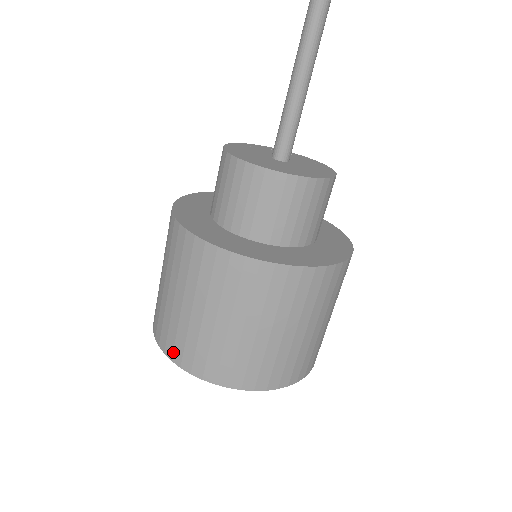
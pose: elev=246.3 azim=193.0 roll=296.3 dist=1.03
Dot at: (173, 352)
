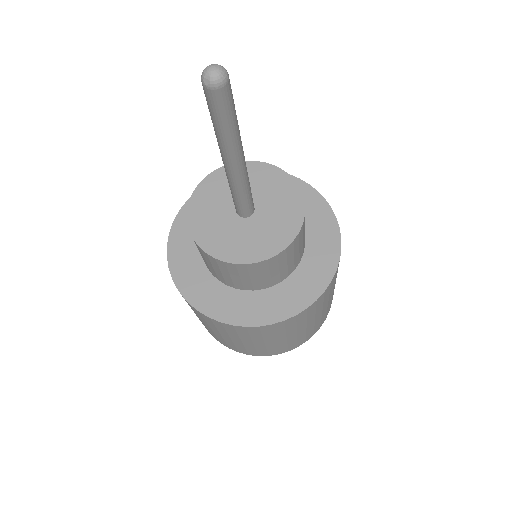
Dot at: occluded
